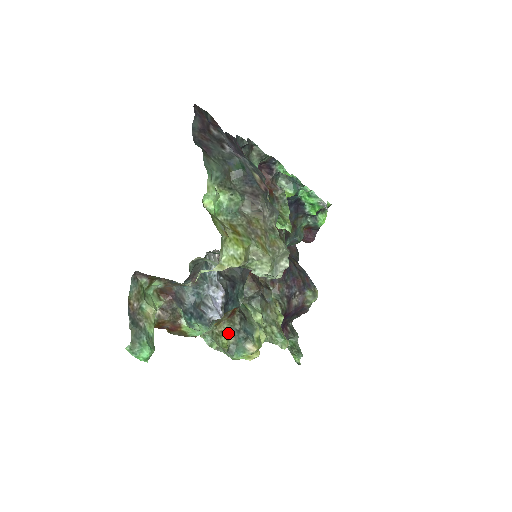
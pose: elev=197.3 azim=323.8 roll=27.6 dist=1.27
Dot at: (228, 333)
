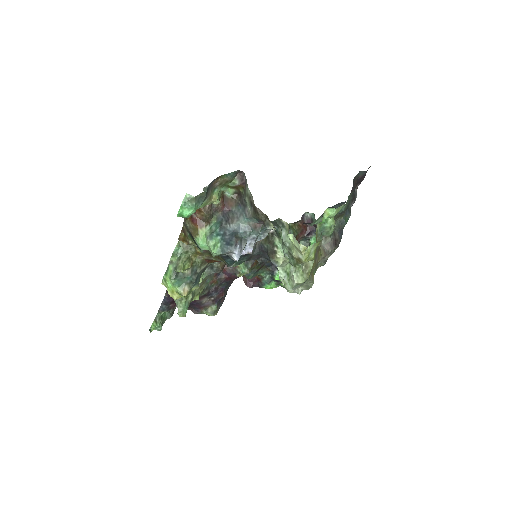
Dot at: (192, 265)
